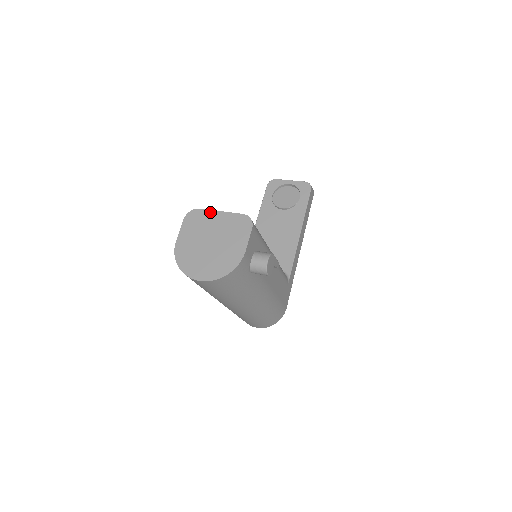
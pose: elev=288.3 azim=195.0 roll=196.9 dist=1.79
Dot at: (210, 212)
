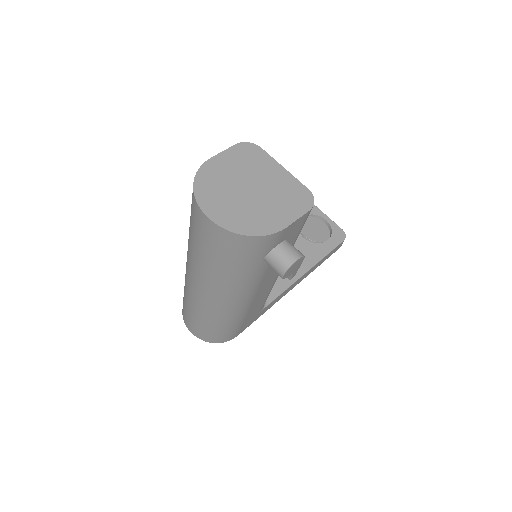
Dot at: (271, 160)
